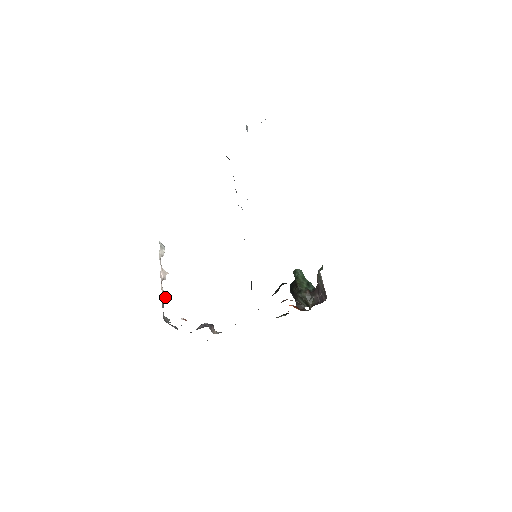
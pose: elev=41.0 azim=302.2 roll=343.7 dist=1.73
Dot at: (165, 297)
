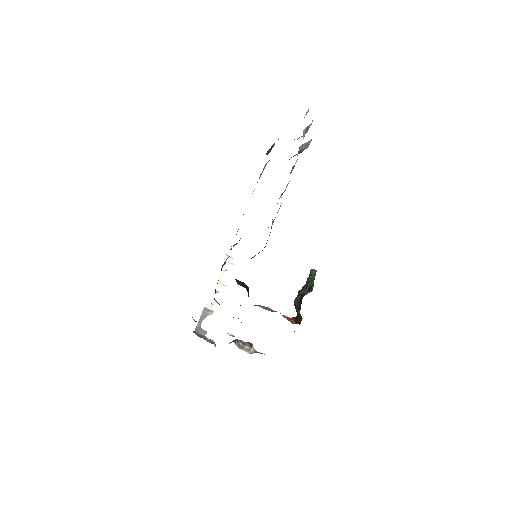
Dot at: (211, 310)
